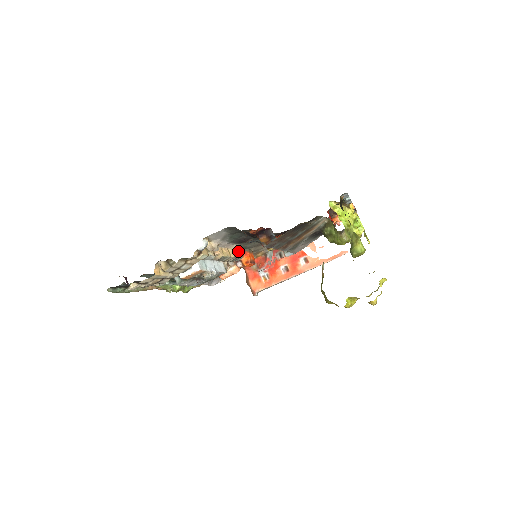
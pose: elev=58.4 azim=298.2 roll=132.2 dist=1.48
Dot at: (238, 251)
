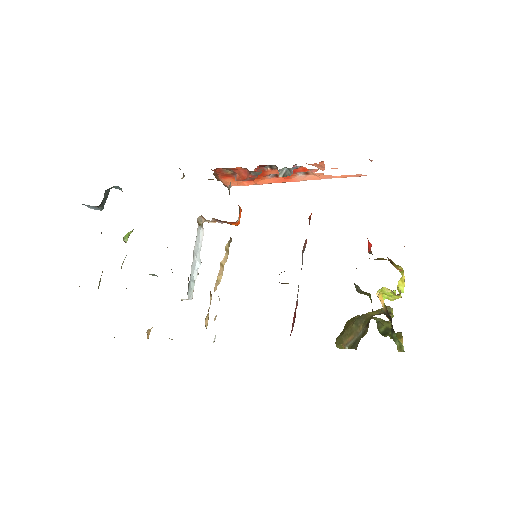
Dot at: (228, 242)
